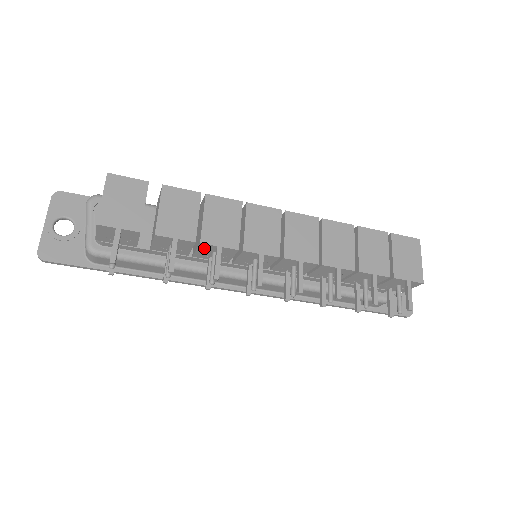
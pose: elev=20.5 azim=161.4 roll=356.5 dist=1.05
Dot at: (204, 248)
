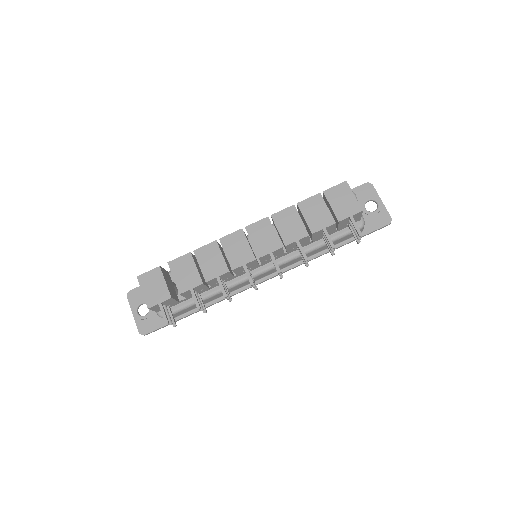
Dot at: (211, 282)
